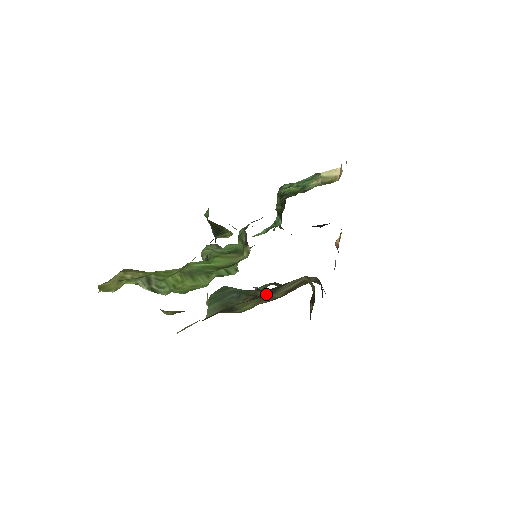
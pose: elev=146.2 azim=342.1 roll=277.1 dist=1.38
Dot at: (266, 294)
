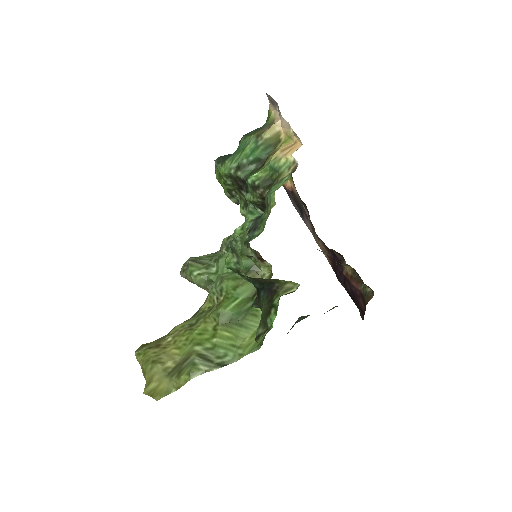
Dot at: occluded
